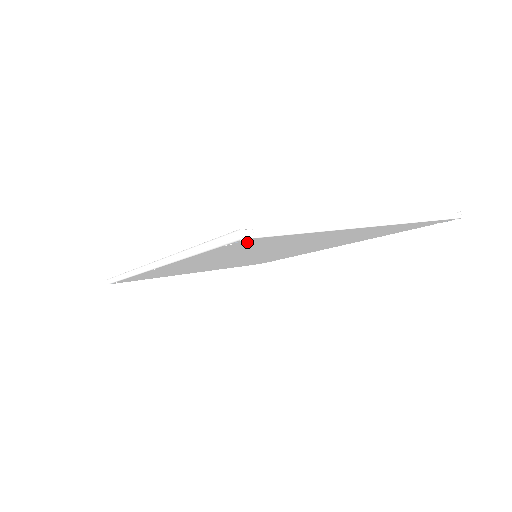
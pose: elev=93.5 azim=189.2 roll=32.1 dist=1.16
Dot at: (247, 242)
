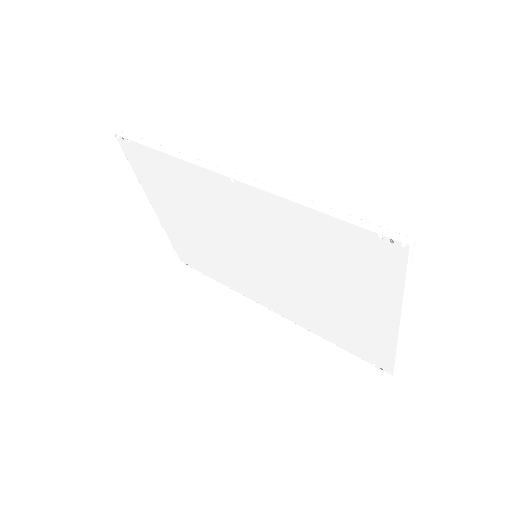
Dot at: (384, 248)
